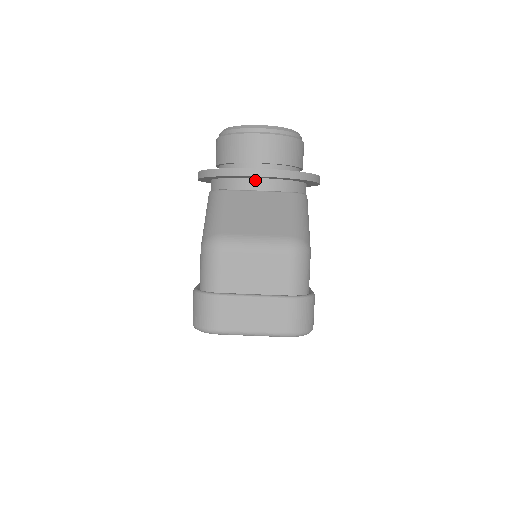
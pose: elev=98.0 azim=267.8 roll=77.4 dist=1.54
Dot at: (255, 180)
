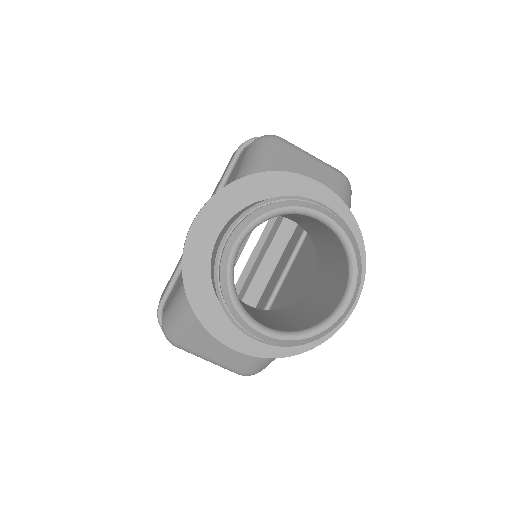
Dot at: occluded
